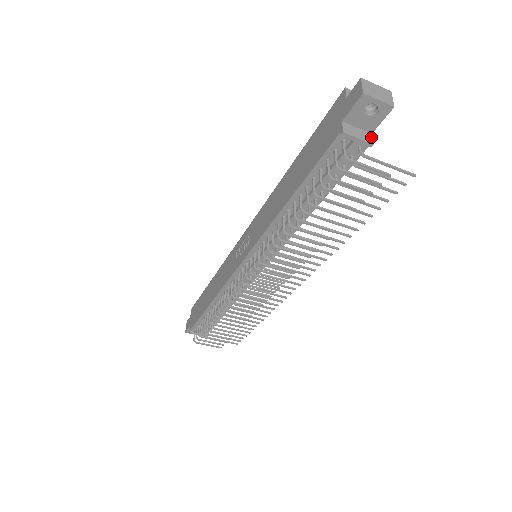
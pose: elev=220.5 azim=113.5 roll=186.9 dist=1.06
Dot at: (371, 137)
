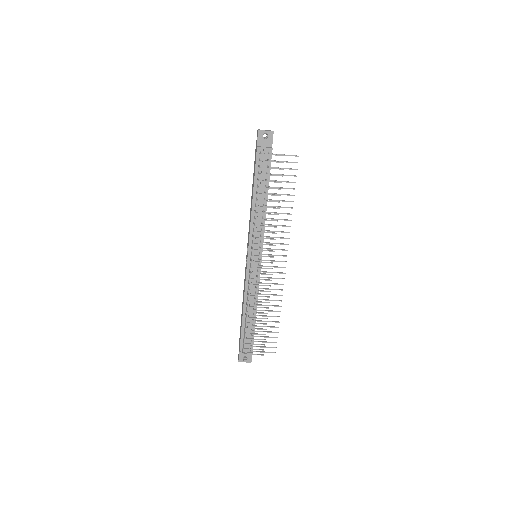
Dot at: (271, 148)
